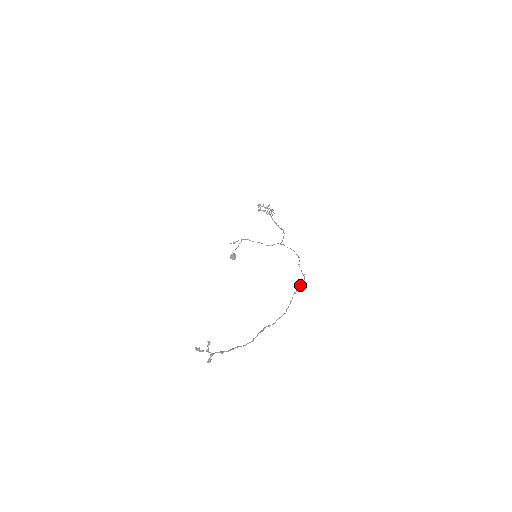
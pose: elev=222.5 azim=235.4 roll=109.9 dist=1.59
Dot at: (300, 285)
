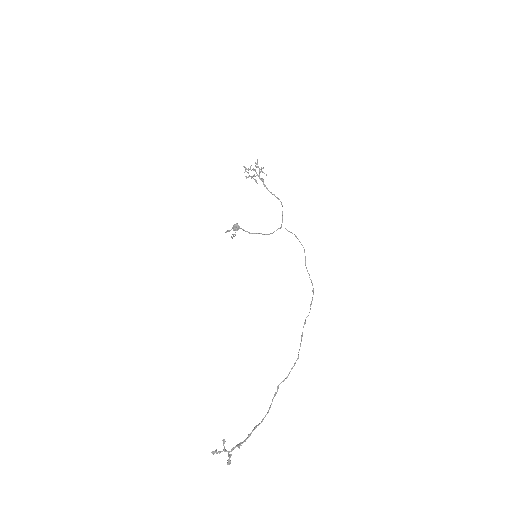
Dot at: occluded
